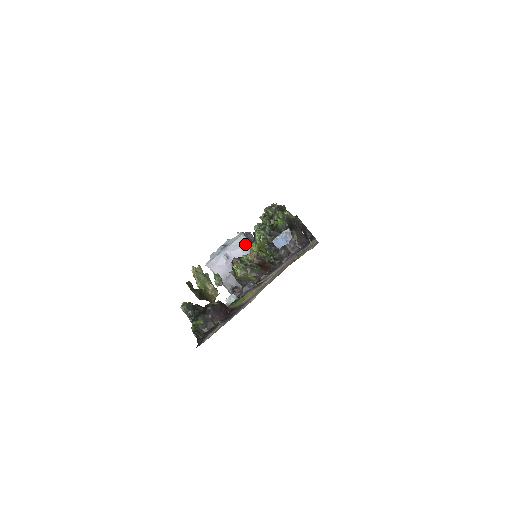
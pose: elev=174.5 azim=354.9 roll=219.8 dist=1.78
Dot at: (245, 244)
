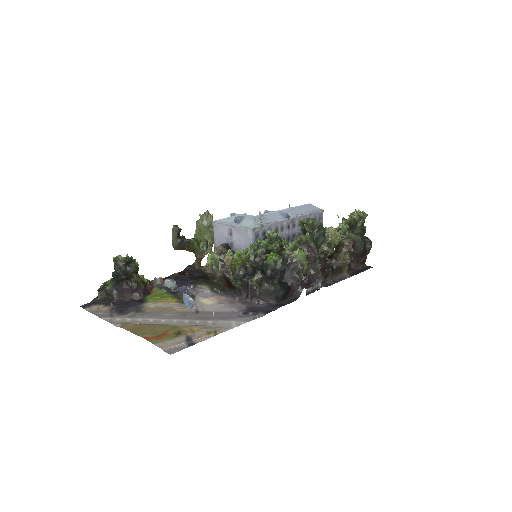
Dot at: (249, 238)
